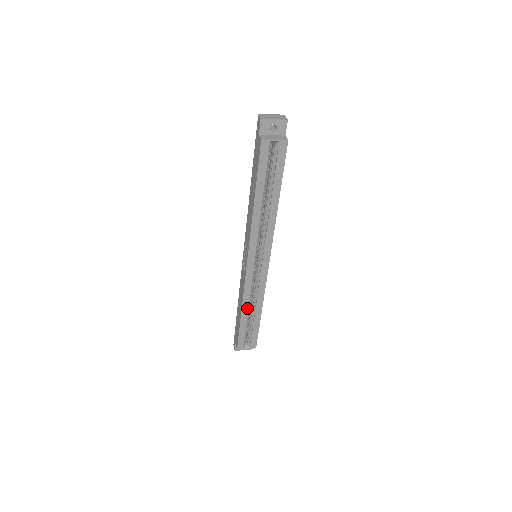
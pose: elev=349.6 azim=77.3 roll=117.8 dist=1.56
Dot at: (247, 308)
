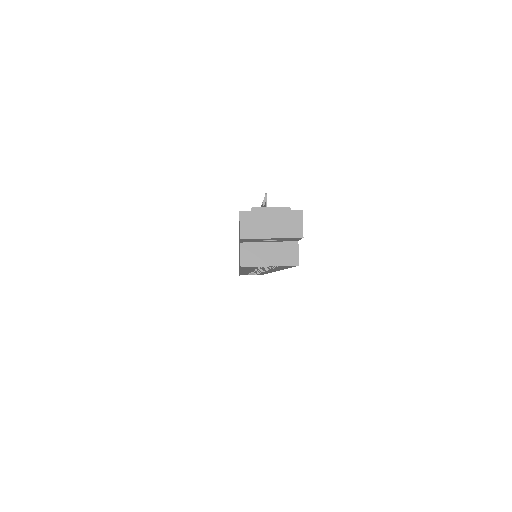
Dot at: occluded
